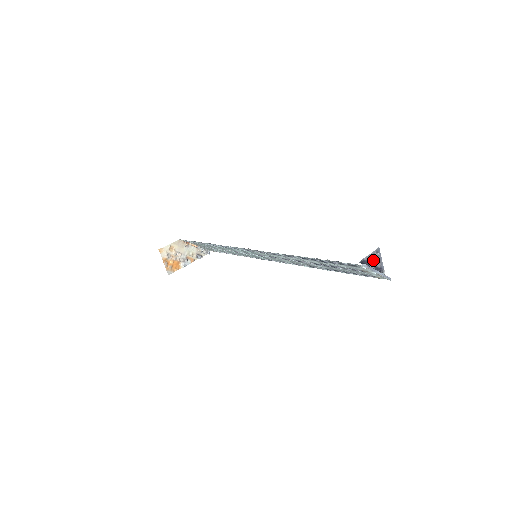
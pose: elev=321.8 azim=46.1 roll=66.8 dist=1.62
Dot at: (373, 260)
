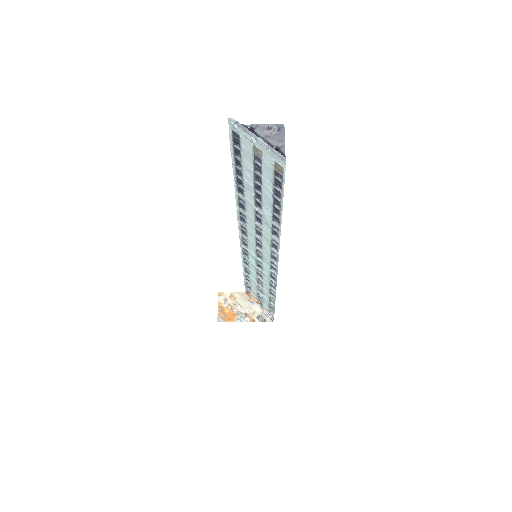
Dot at: (266, 134)
